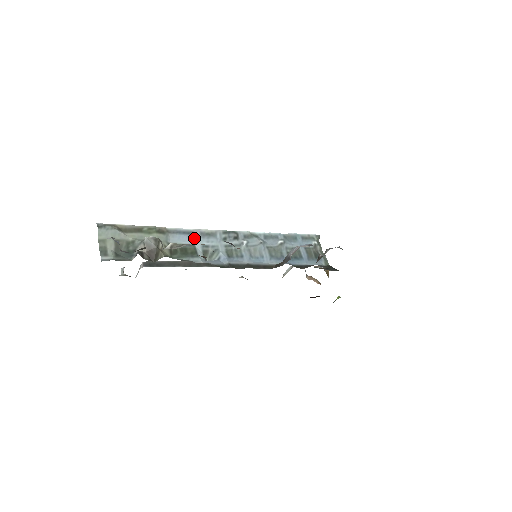
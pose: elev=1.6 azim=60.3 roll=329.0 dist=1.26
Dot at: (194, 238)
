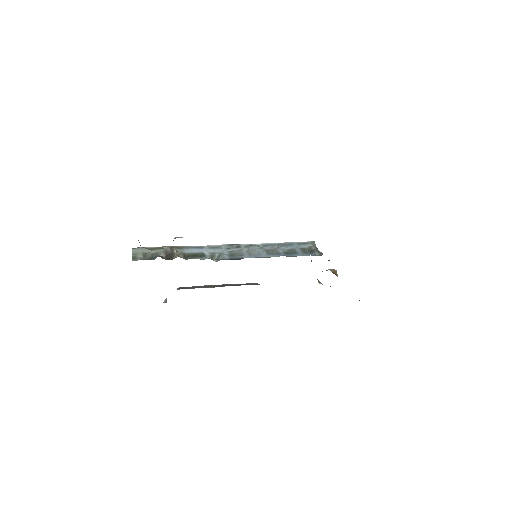
Dot at: (203, 249)
